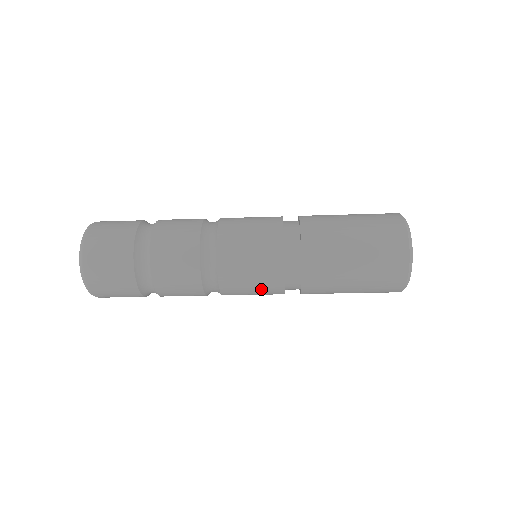
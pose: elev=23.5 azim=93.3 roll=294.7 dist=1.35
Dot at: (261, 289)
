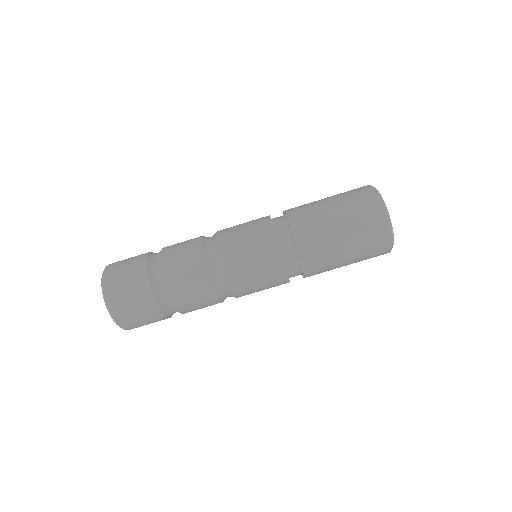
Dot at: (254, 239)
